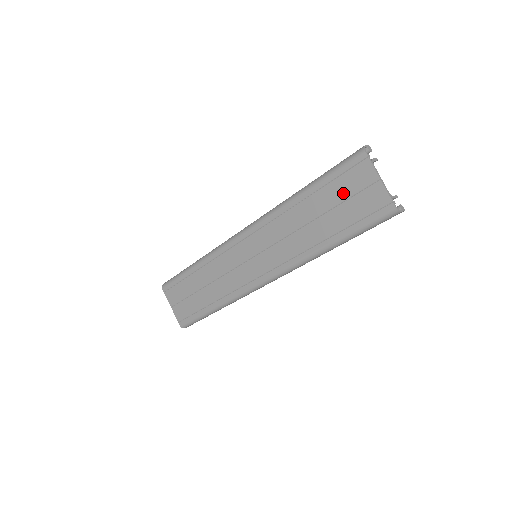
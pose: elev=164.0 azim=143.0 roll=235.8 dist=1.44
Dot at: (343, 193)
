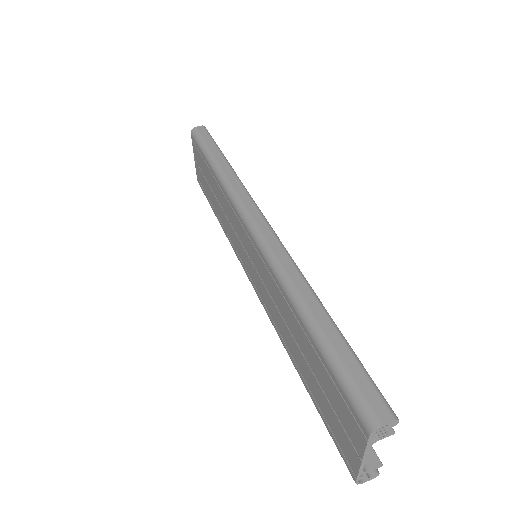
Dot at: (329, 394)
